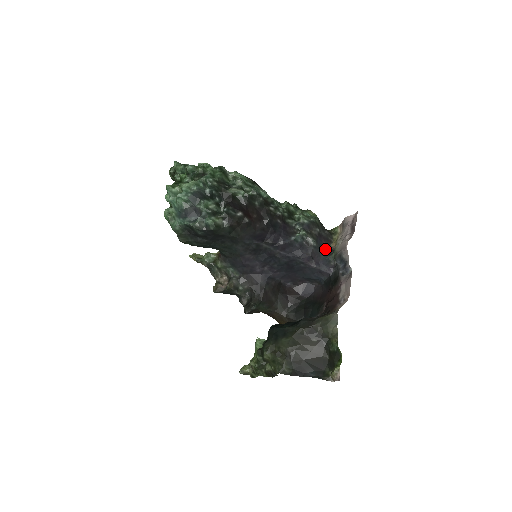
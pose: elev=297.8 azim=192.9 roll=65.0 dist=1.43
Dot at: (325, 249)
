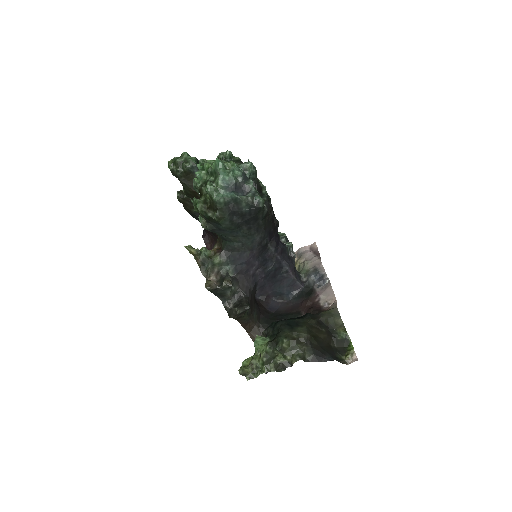
Dot at: occluded
